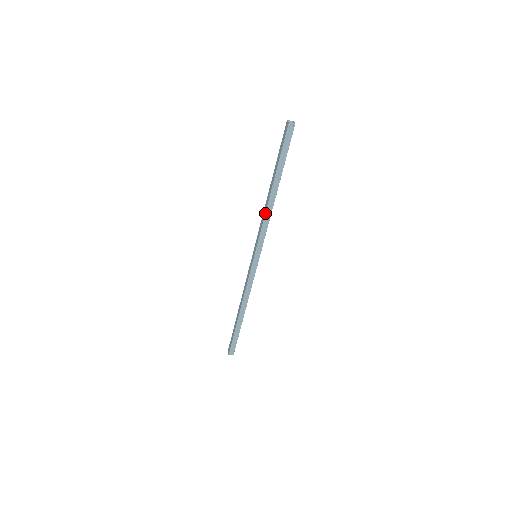
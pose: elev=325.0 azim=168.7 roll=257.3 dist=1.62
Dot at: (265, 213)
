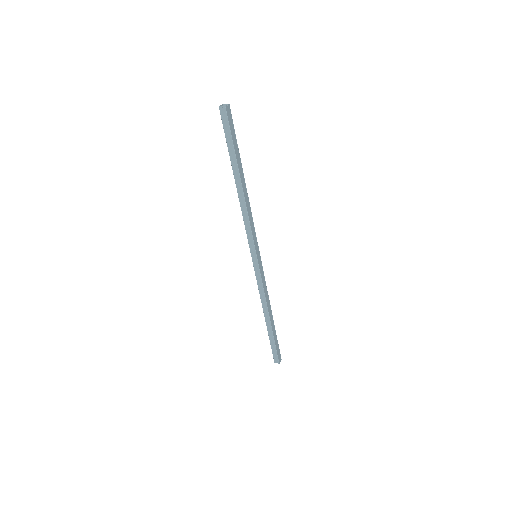
Dot at: (241, 208)
